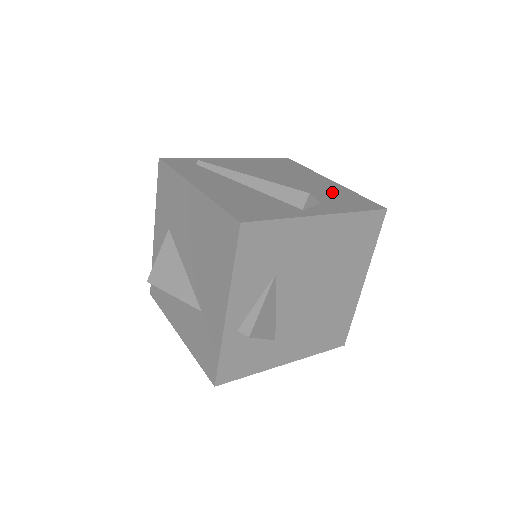
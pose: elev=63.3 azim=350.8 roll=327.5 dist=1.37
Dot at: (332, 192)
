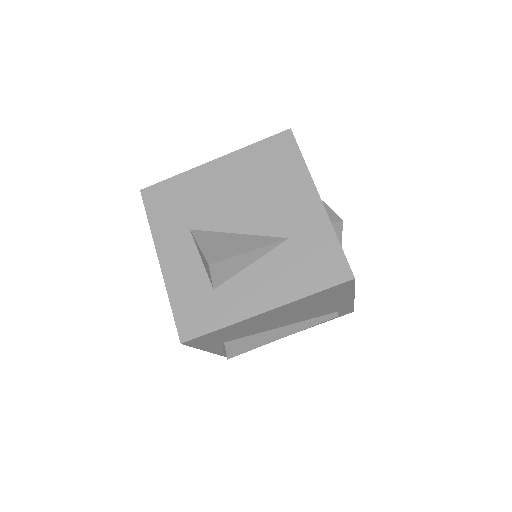
Dot at: occluded
